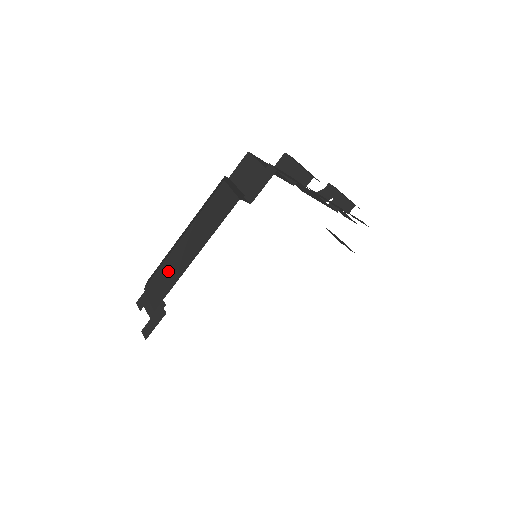
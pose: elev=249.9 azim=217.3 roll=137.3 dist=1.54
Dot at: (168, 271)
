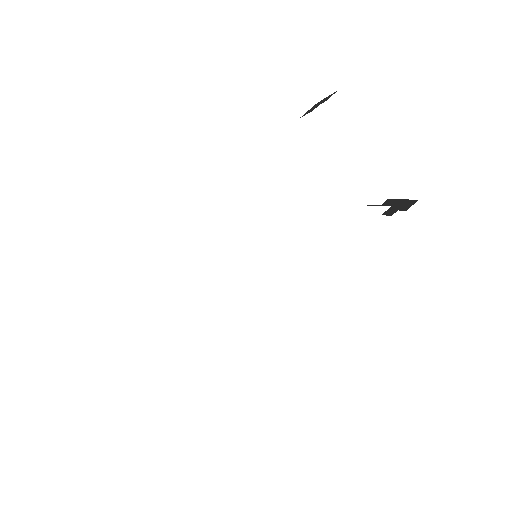
Dot at: occluded
